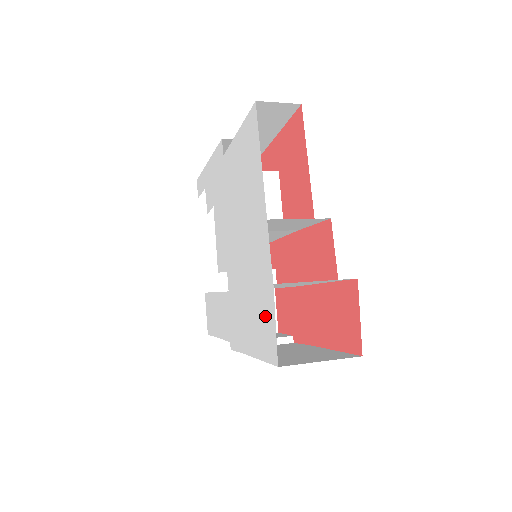
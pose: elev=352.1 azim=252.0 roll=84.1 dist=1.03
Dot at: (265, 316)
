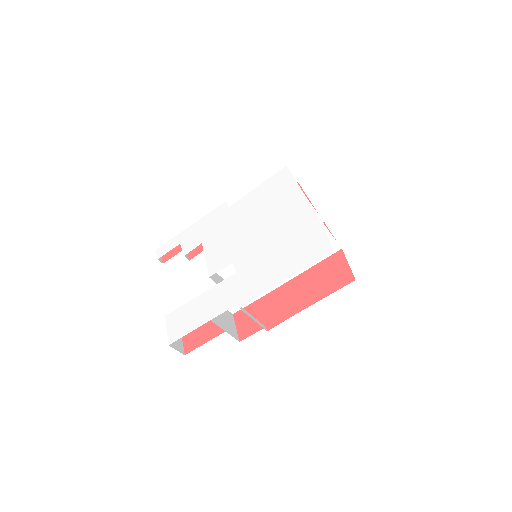
Dot at: (310, 240)
